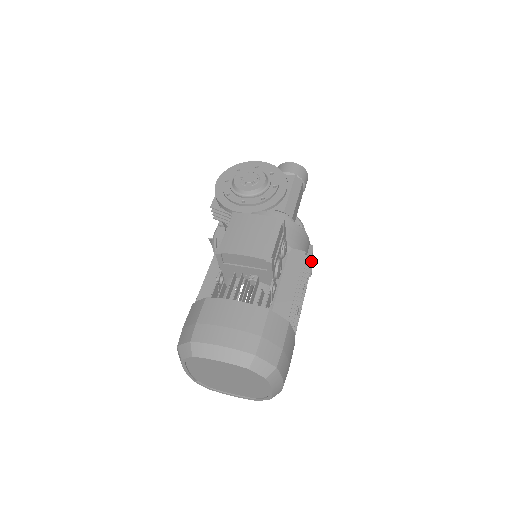
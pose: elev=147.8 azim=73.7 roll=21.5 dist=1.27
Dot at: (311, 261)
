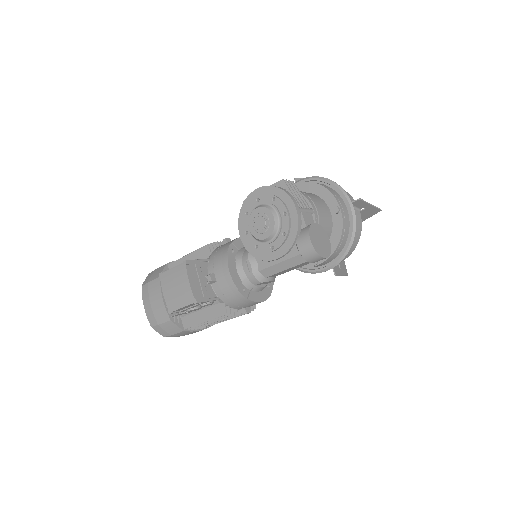
Dot at: (245, 313)
